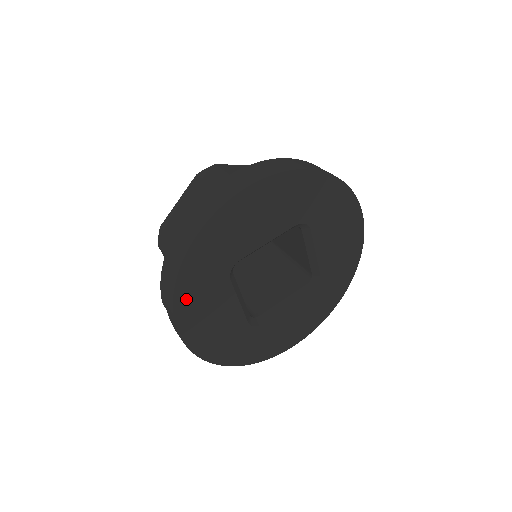
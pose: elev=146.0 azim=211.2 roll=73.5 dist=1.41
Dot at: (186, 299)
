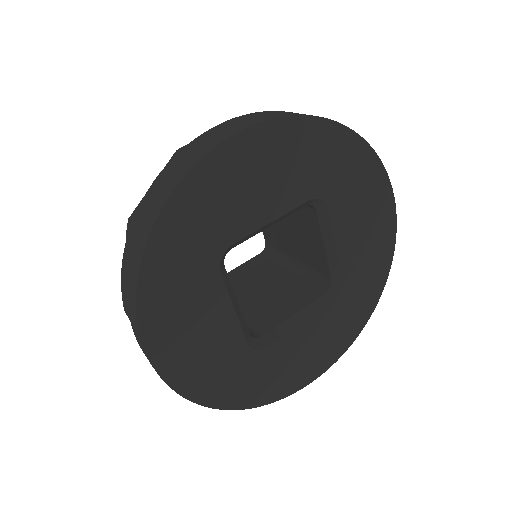
Dot at: (156, 298)
